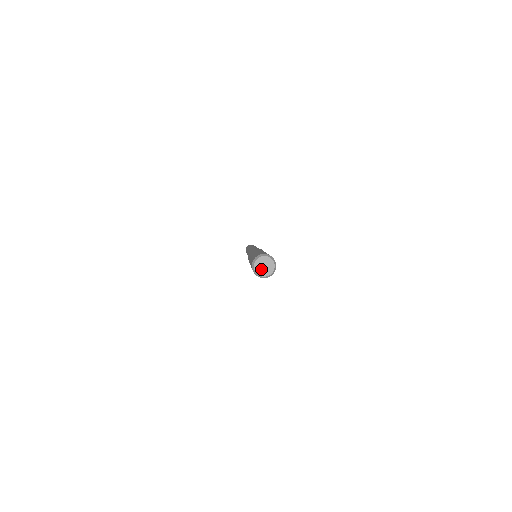
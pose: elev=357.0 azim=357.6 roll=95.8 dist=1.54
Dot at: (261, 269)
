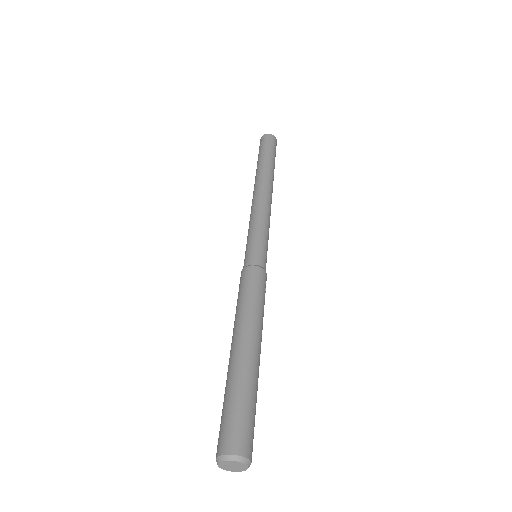
Dot at: (230, 468)
